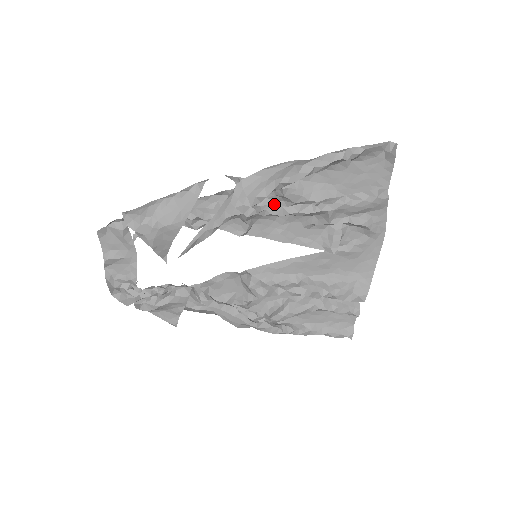
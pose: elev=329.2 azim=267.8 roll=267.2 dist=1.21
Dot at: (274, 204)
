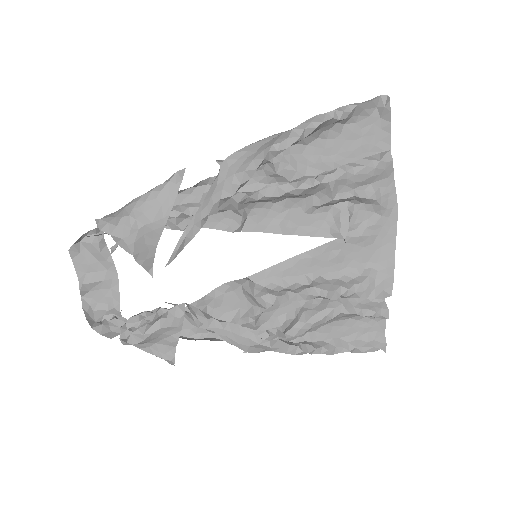
Dot at: occluded
